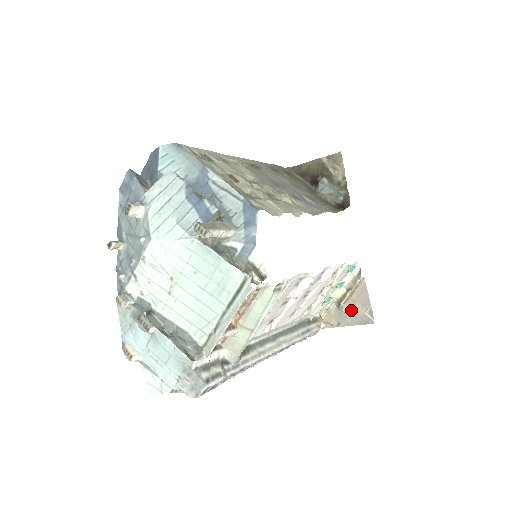
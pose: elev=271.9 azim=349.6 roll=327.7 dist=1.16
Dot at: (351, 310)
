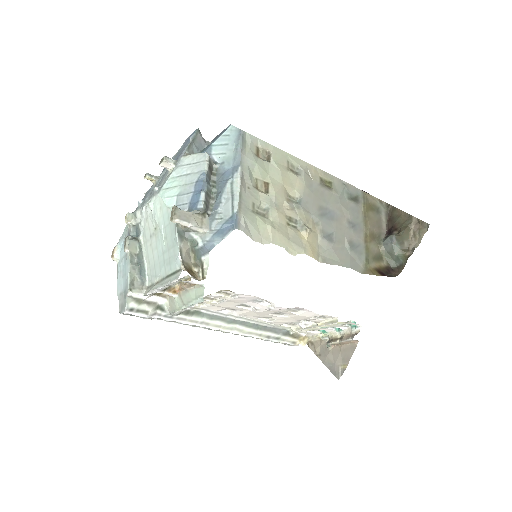
Dot at: (334, 354)
